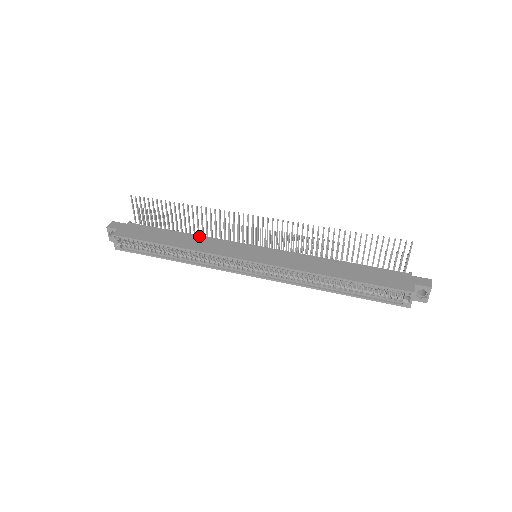
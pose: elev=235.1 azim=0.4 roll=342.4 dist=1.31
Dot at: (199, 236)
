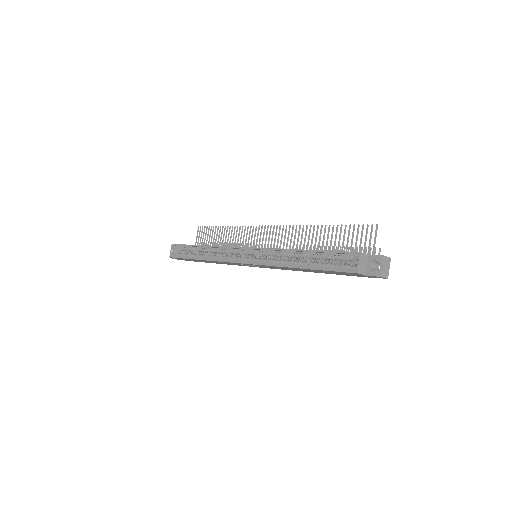
Dot at: occluded
